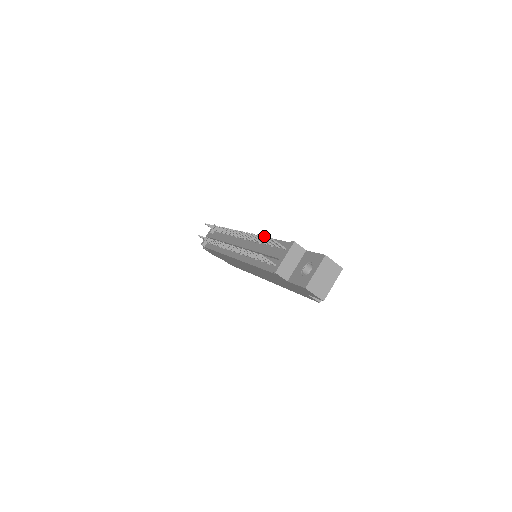
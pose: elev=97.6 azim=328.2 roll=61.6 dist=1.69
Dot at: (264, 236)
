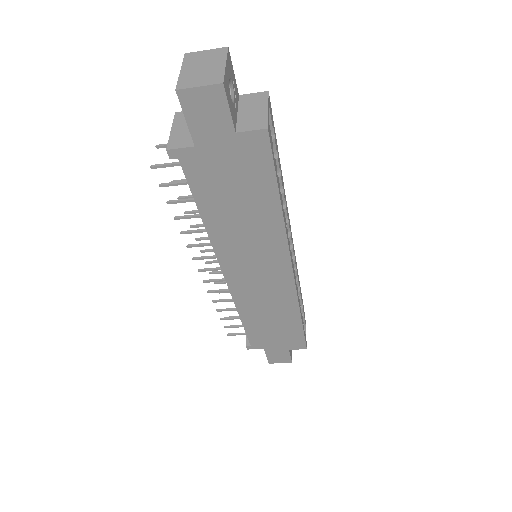
Dot at: occluded
